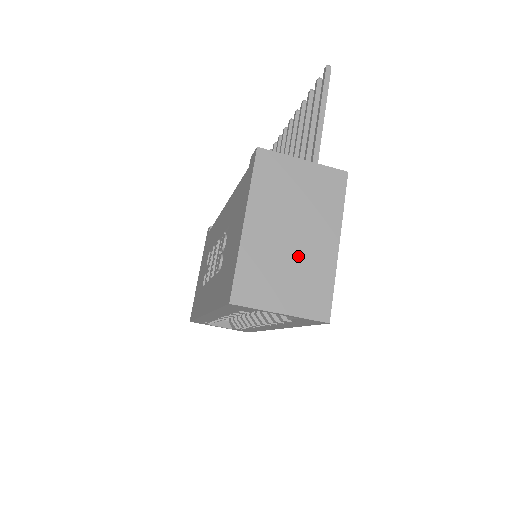
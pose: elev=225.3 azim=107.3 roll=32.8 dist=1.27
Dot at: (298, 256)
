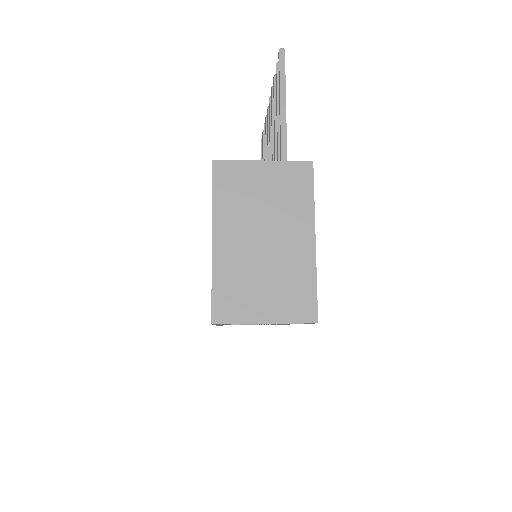
Dot at: (274, 262)
